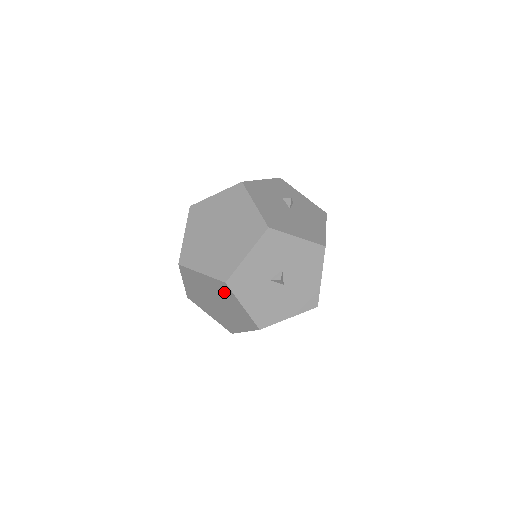
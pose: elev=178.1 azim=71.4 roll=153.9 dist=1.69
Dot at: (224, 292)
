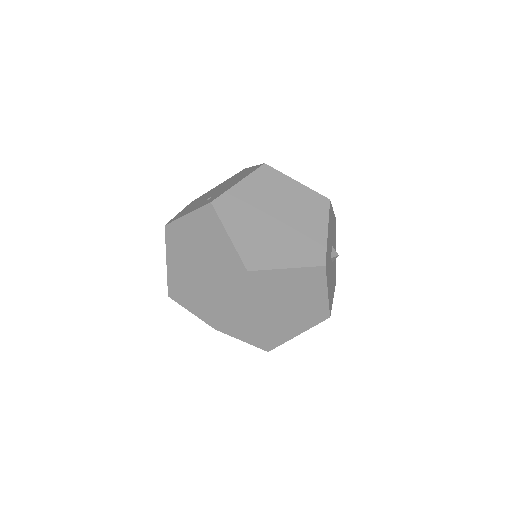
Dot at: (310, 283)
